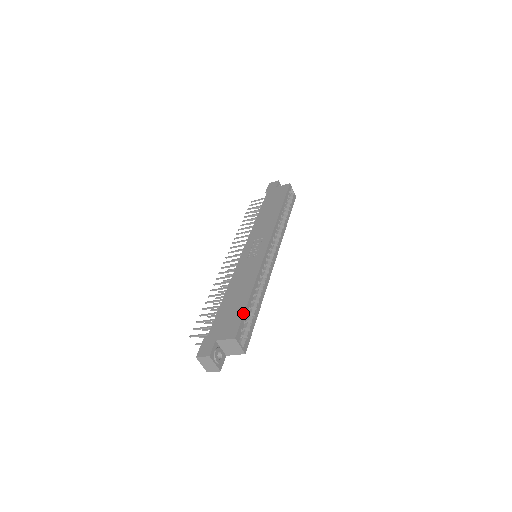
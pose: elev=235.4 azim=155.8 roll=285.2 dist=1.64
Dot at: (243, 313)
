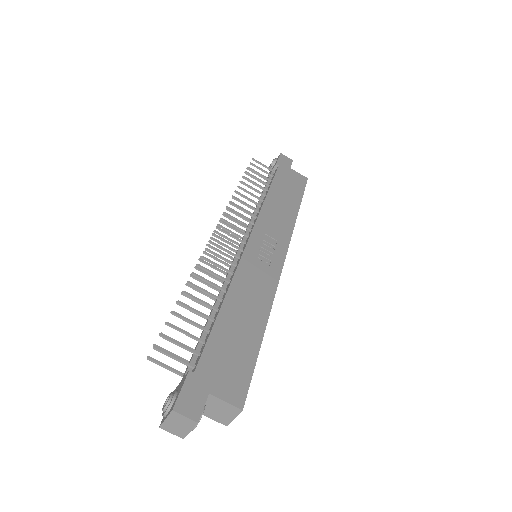
Dot at: (255, 364)
